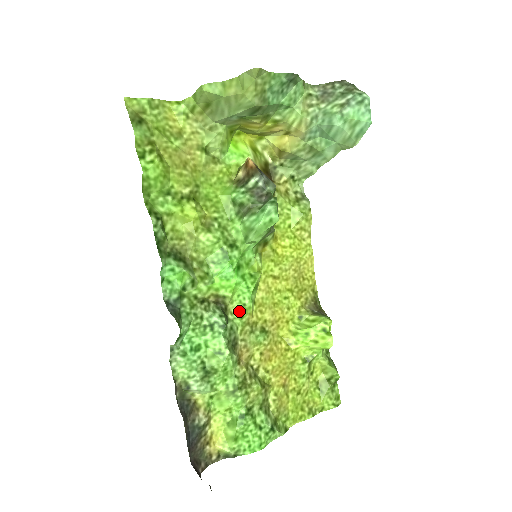
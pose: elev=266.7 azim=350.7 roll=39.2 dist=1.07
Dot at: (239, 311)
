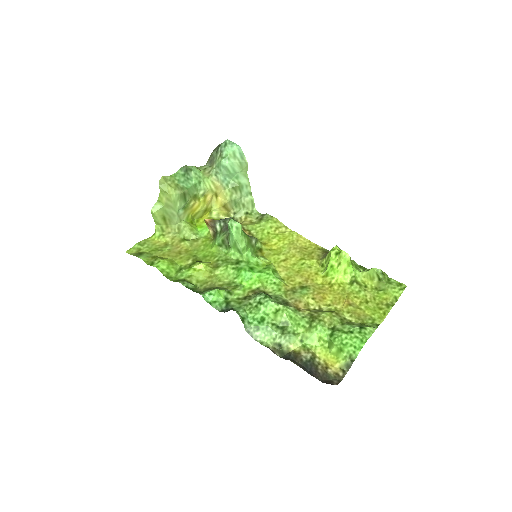
Dot at: (274, 288)
